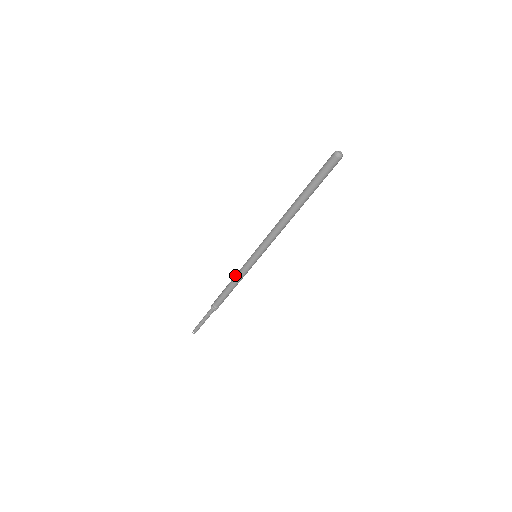
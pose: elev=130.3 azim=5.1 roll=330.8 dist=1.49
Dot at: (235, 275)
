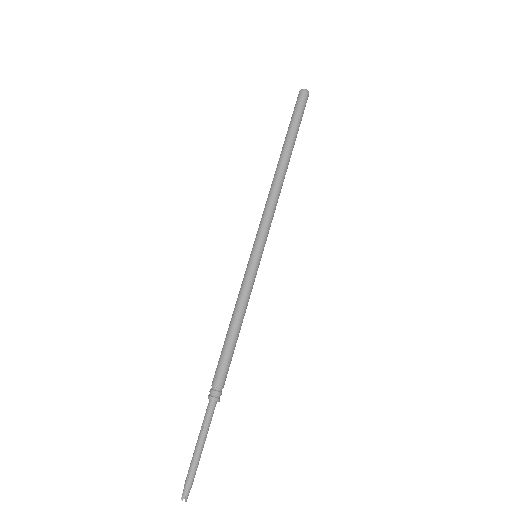
Dot at: (236, 305)
